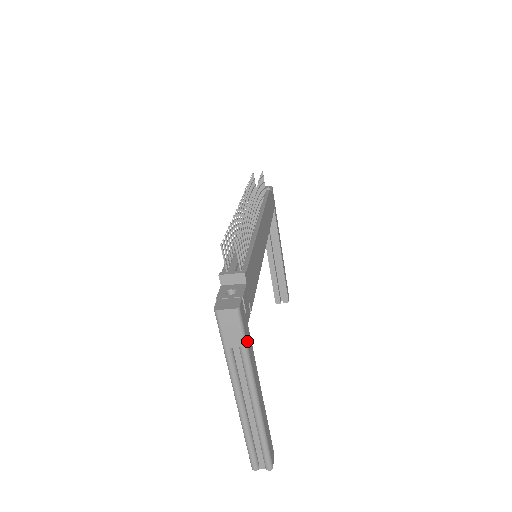
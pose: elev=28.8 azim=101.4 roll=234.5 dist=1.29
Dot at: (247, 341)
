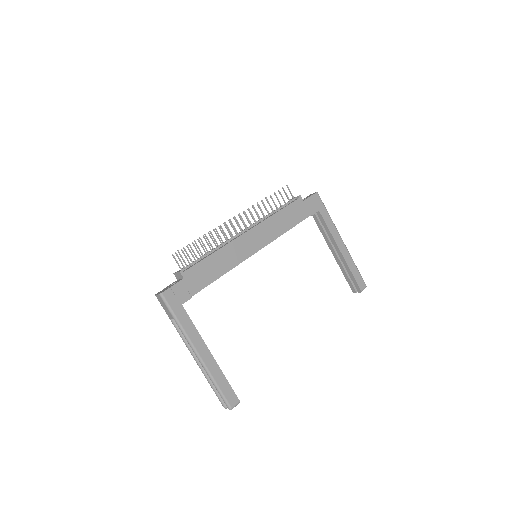
Dot at: (177, 315)
